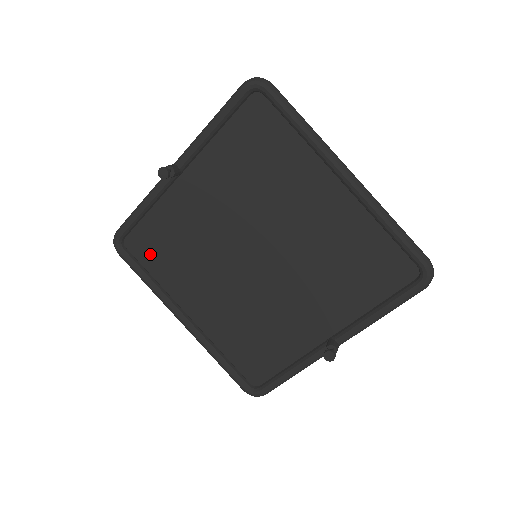
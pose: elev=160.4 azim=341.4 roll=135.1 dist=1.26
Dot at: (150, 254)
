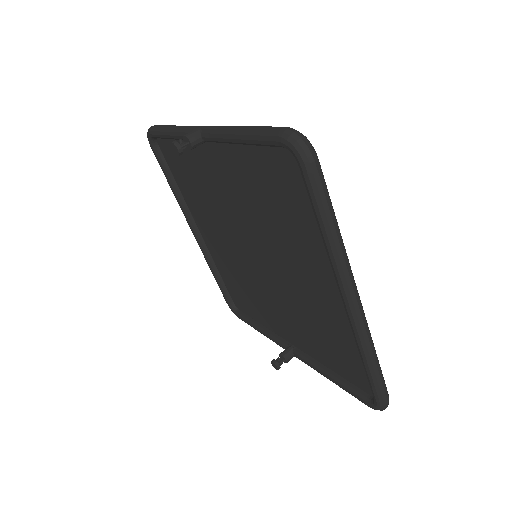
Dot at: (176, 169)
